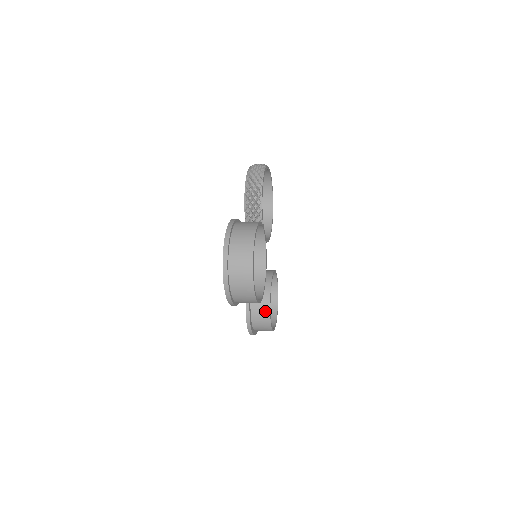
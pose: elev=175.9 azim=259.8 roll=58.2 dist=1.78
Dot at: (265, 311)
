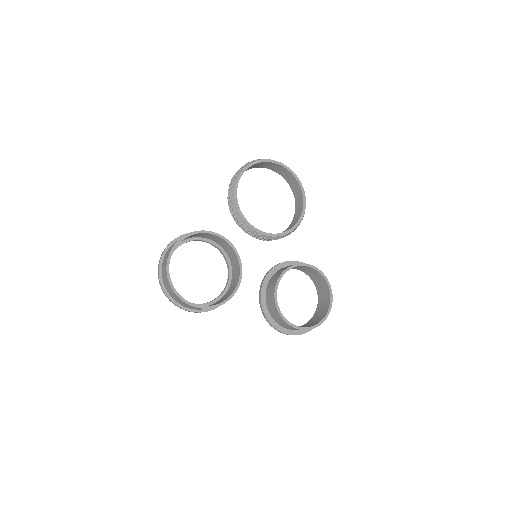
Dot at: (275, 311)
